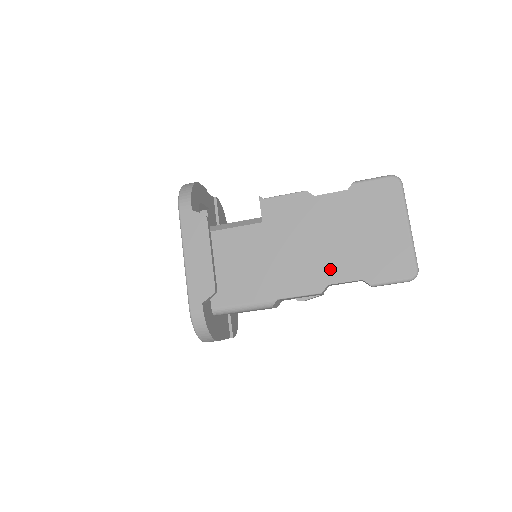
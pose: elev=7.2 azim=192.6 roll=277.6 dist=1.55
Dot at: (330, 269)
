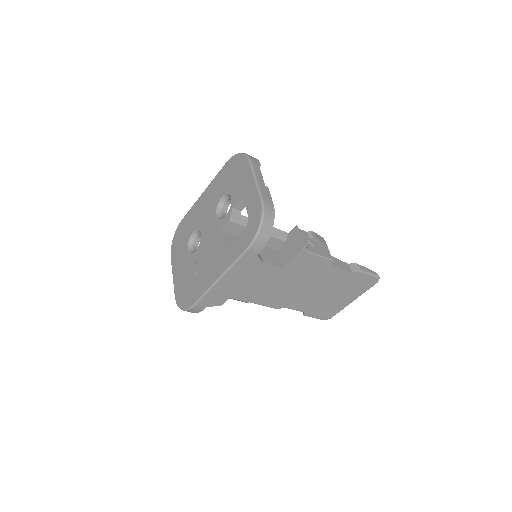
Dot at: (295, 302)
